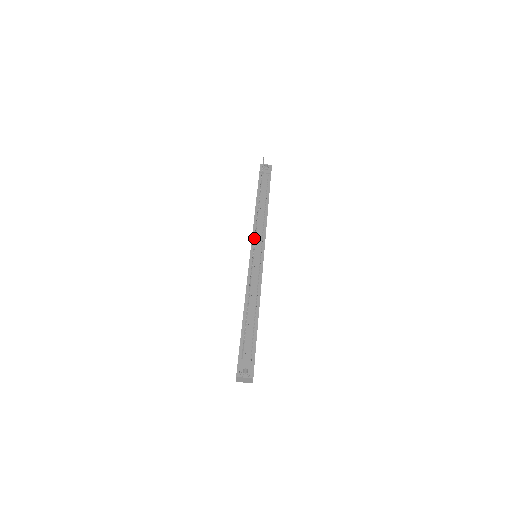
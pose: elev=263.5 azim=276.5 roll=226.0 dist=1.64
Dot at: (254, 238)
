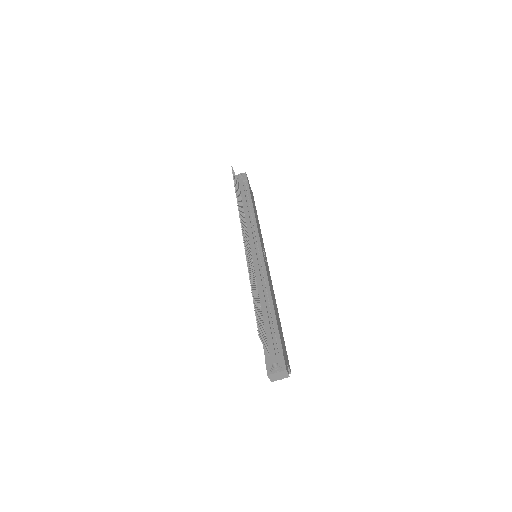
Dot at: occluded
